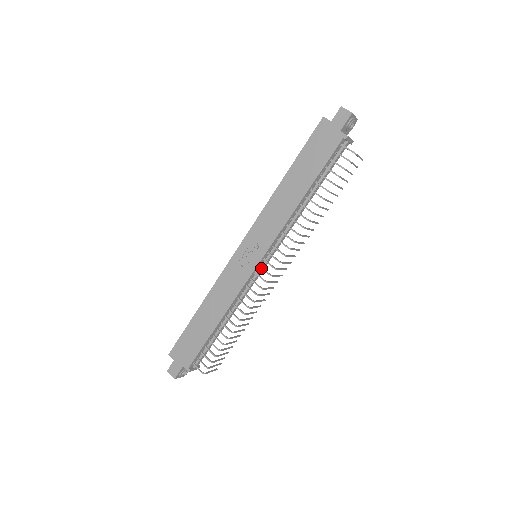
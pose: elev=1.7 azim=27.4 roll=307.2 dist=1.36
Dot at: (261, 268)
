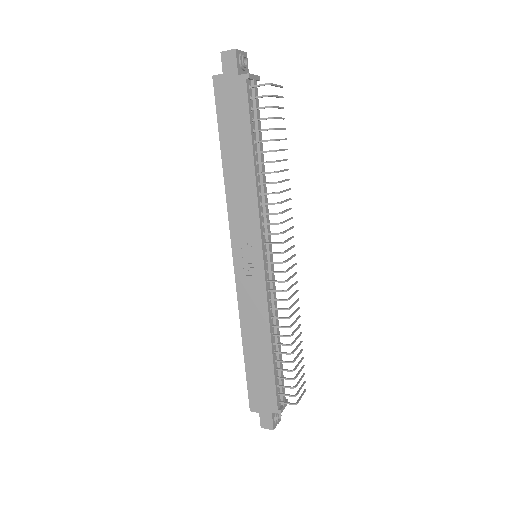
Dot at: (269, 263)
